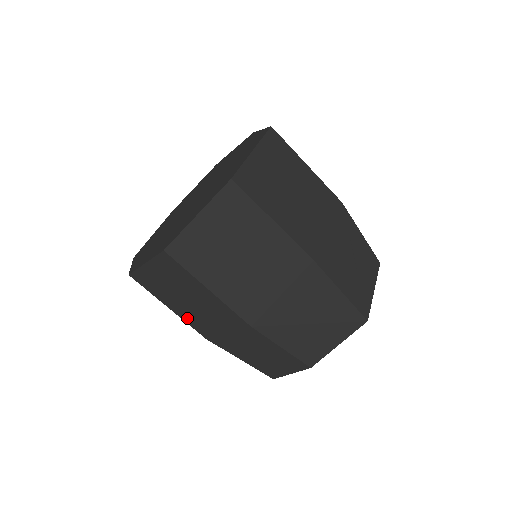
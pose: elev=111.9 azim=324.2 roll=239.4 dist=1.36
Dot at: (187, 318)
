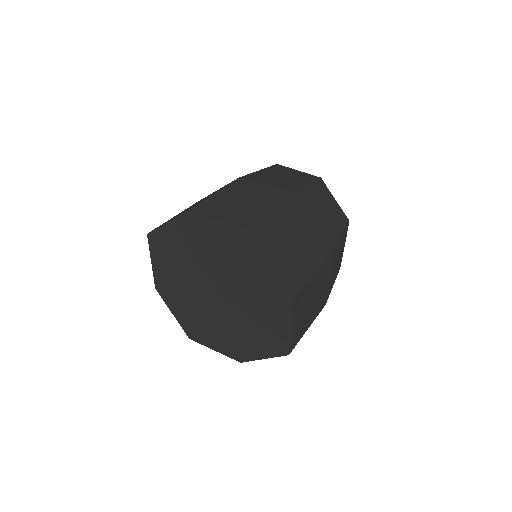
Dot at: occluded
